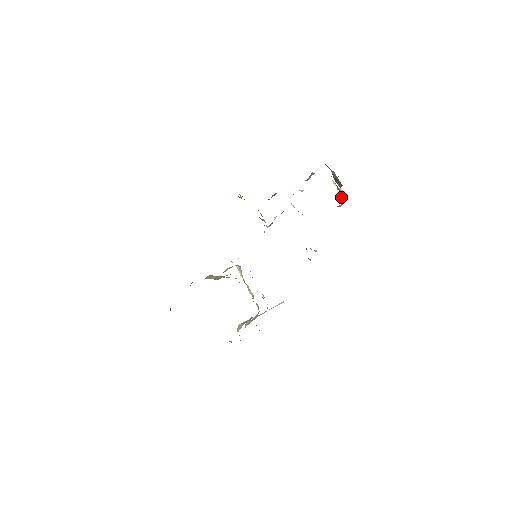
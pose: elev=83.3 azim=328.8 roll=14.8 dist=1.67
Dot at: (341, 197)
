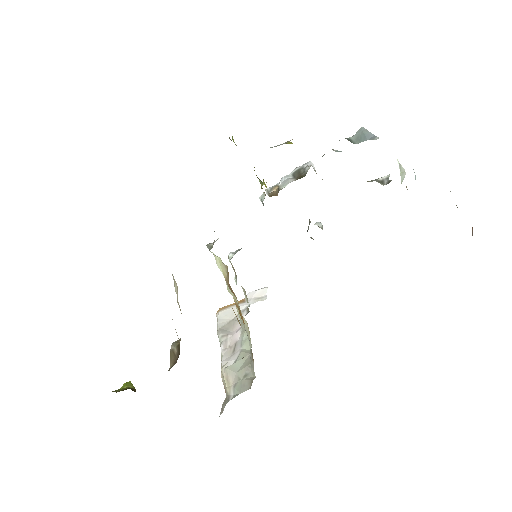
Dot at: (406, 187)
